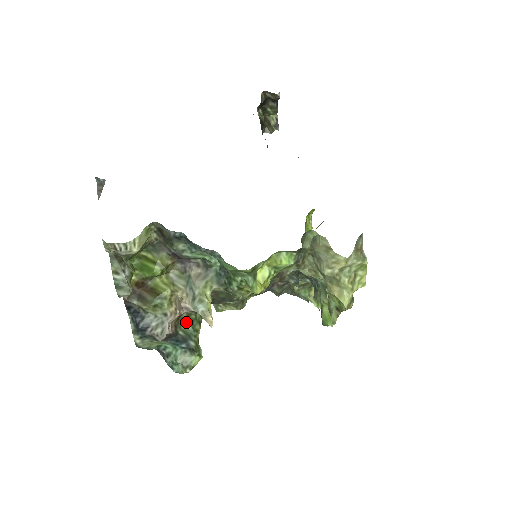
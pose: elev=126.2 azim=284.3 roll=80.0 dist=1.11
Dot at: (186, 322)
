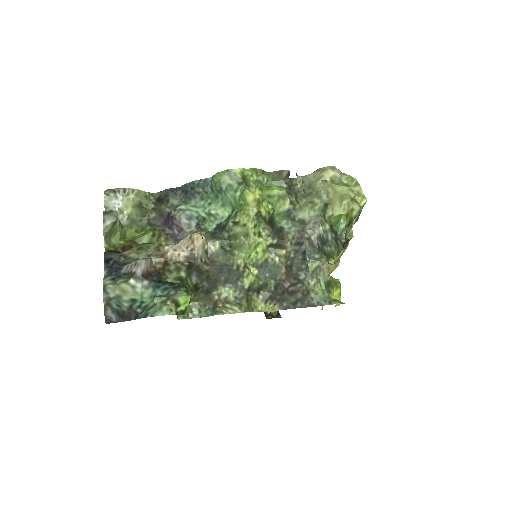
Dot at: (173, 278)
